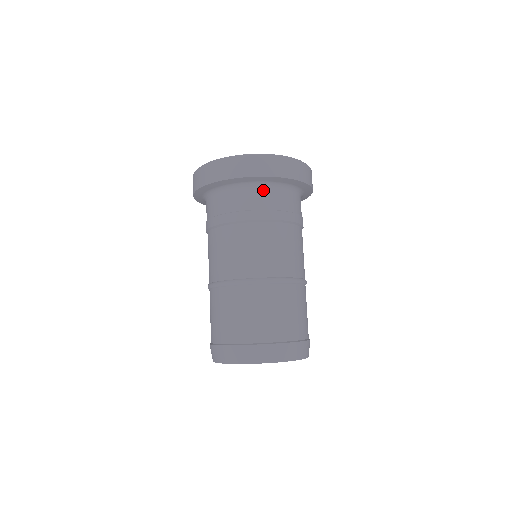
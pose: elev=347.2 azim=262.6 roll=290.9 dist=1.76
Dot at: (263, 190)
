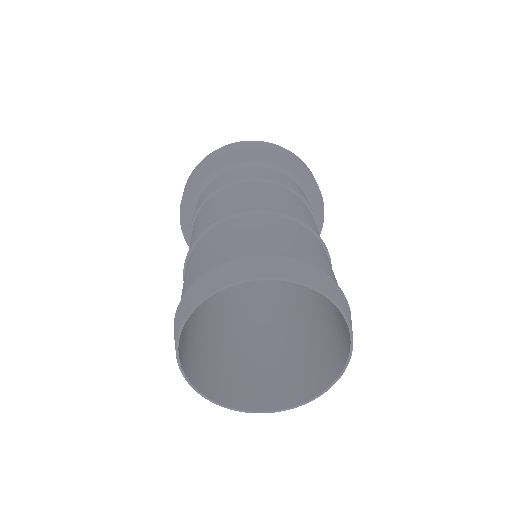
Dot at: (259, 167)
